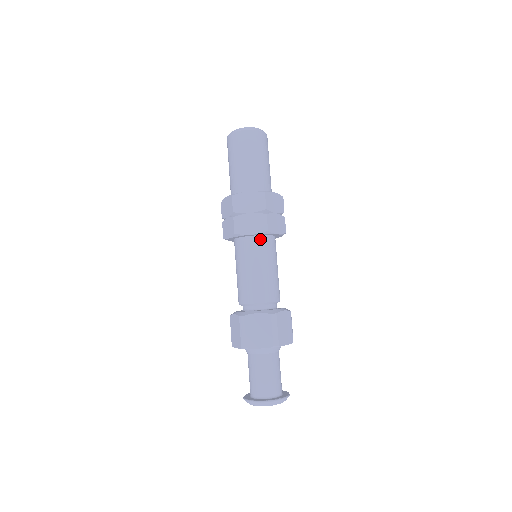
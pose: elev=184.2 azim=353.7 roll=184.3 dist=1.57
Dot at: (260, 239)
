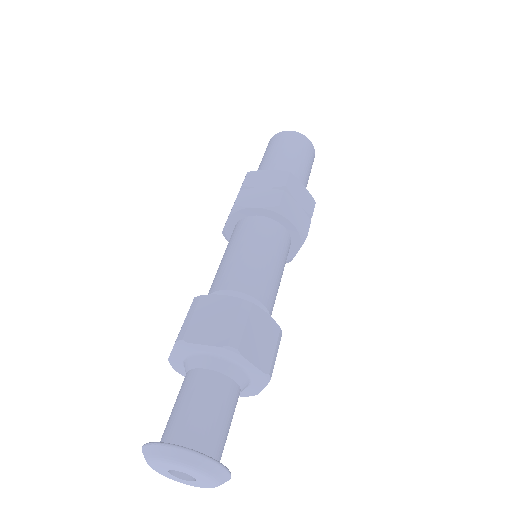
Dot at: (266, 221)
